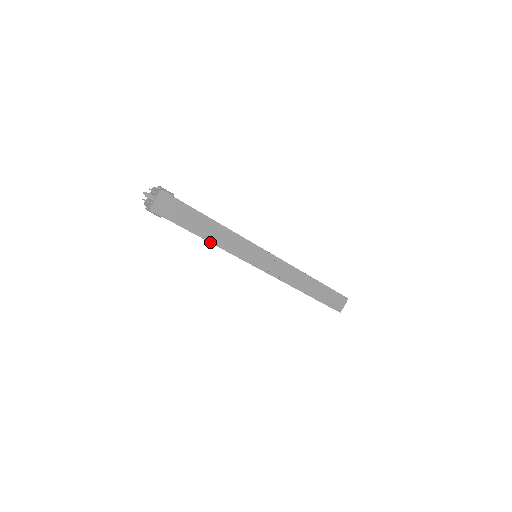
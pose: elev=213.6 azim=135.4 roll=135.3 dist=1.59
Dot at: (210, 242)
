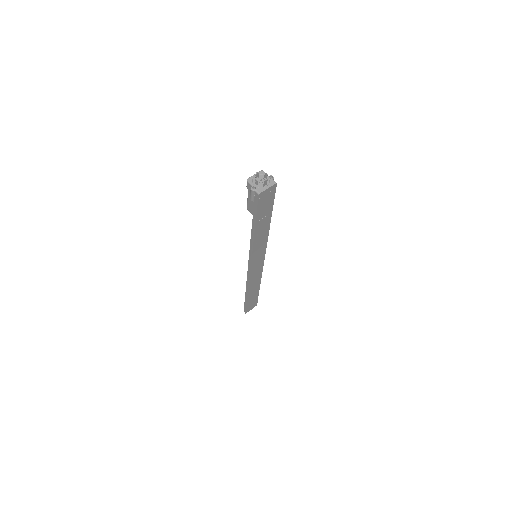
Dot at: (254, 236)
